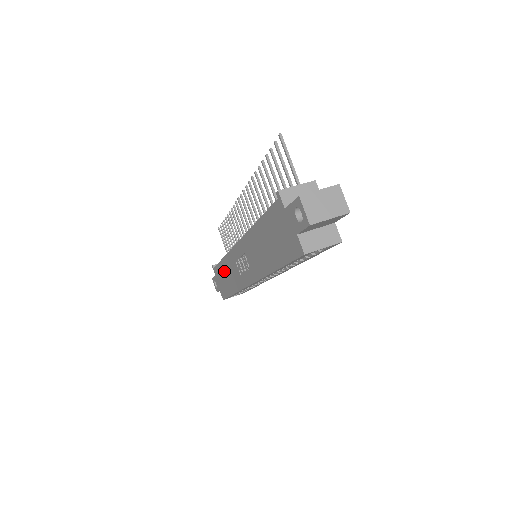
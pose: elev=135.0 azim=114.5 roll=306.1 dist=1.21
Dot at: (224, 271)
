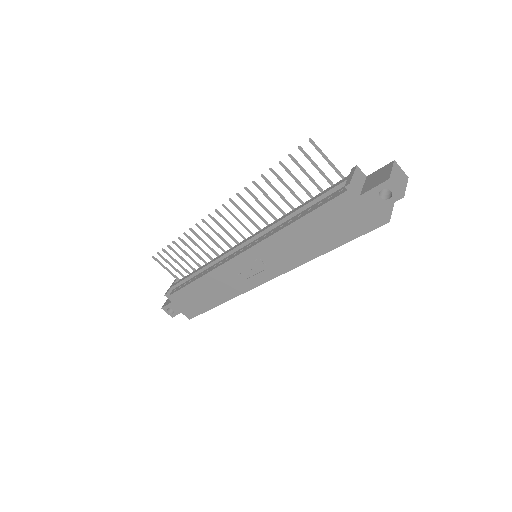
Dot at: (200, 290)
